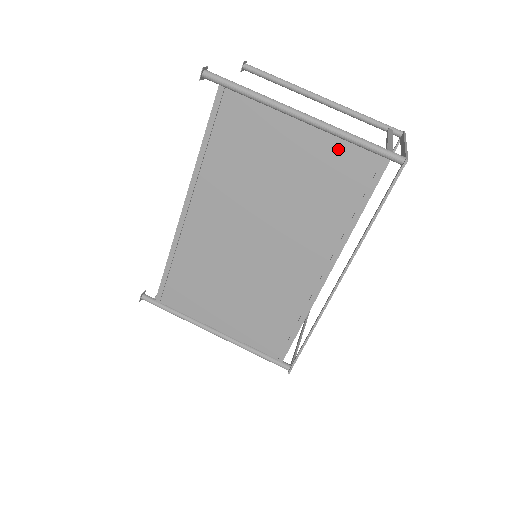
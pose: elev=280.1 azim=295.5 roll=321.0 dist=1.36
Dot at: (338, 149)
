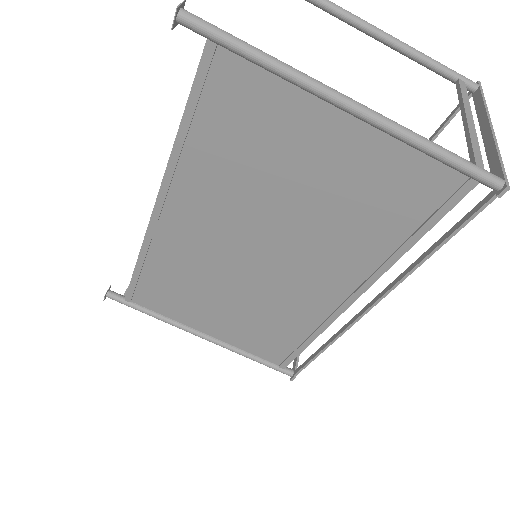
Dot at: (399, 158)
